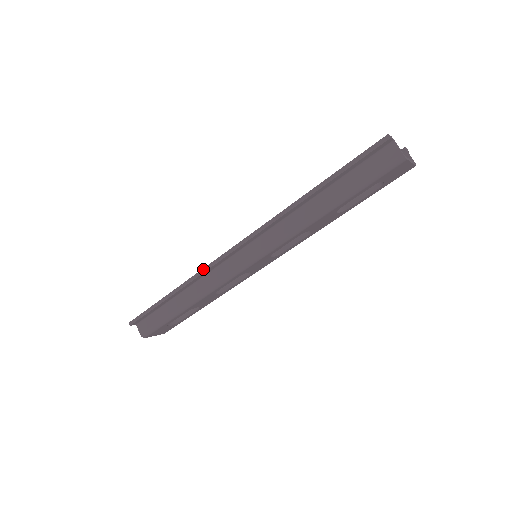
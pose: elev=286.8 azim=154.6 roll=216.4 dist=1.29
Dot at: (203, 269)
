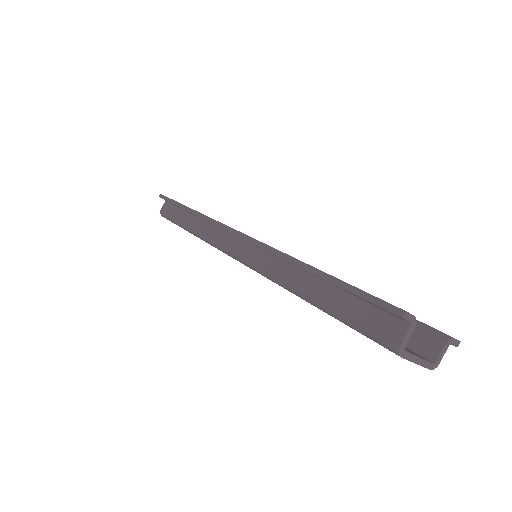
Dot at: (210, 218)
